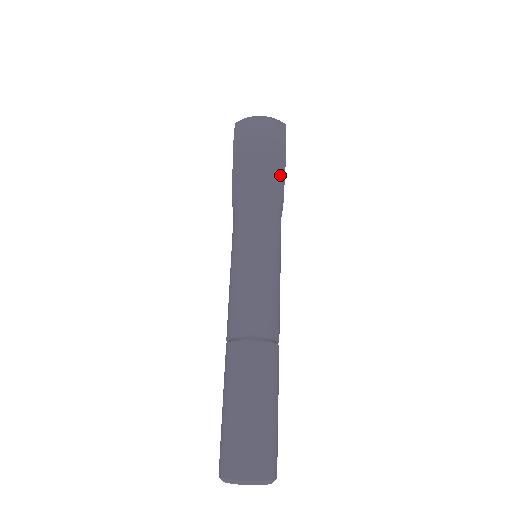
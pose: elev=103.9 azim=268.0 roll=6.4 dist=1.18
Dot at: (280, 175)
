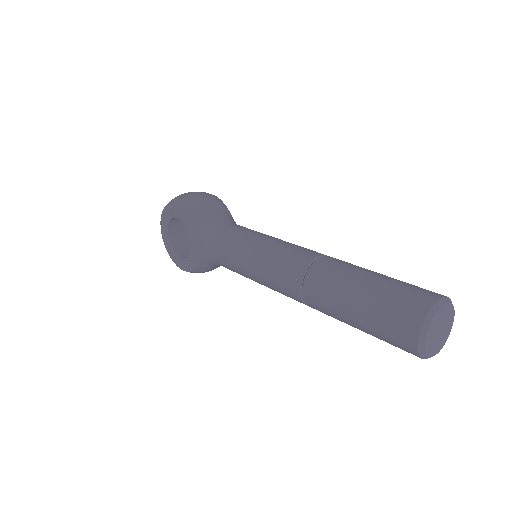
Dot at: (226, 209)
